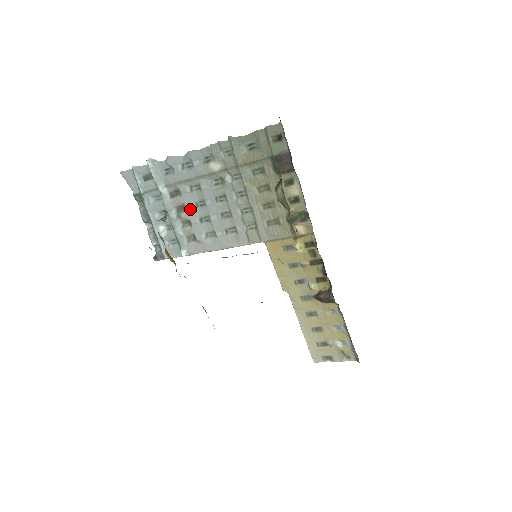
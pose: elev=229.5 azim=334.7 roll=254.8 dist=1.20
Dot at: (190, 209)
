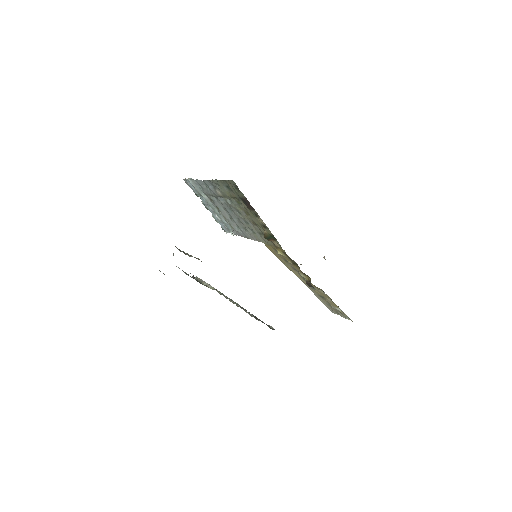
Dot at: (222, 211)
